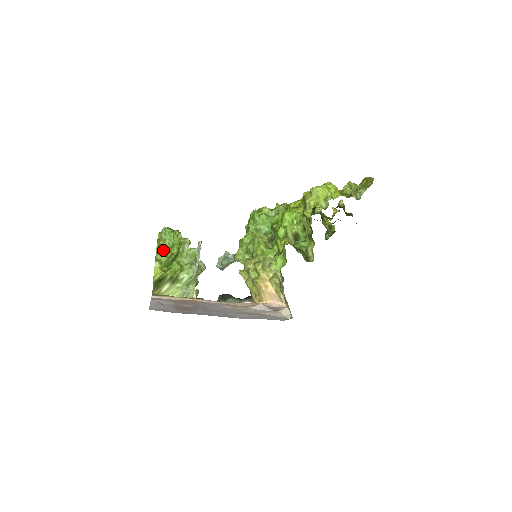
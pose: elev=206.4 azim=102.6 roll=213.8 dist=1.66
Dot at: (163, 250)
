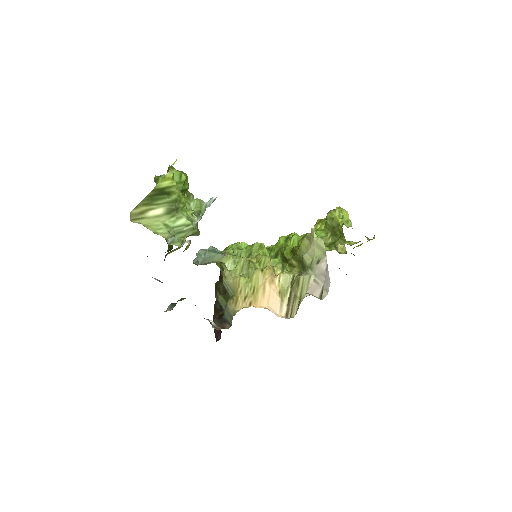
Dot at: (179, 171)
